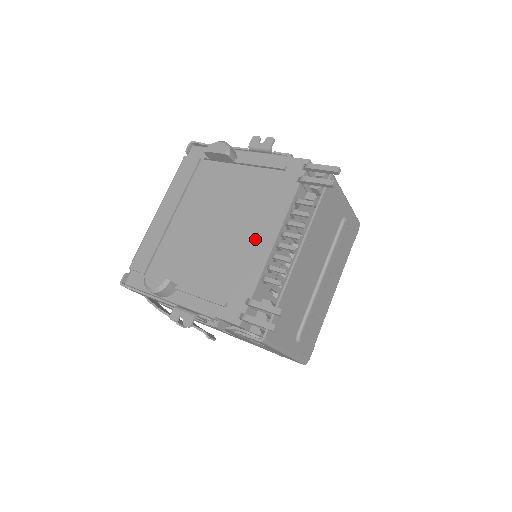
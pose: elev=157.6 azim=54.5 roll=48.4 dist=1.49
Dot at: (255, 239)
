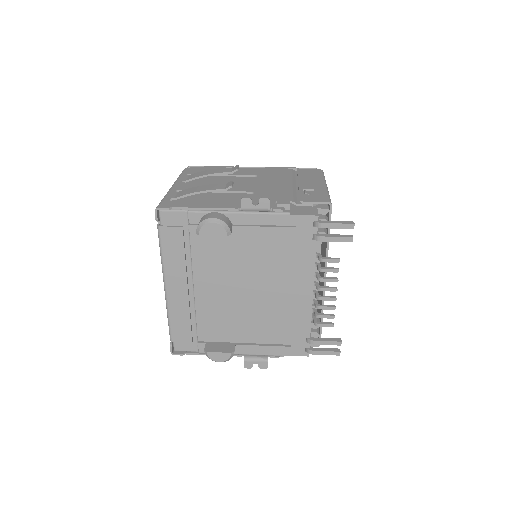
Dot at: (292, 296)
